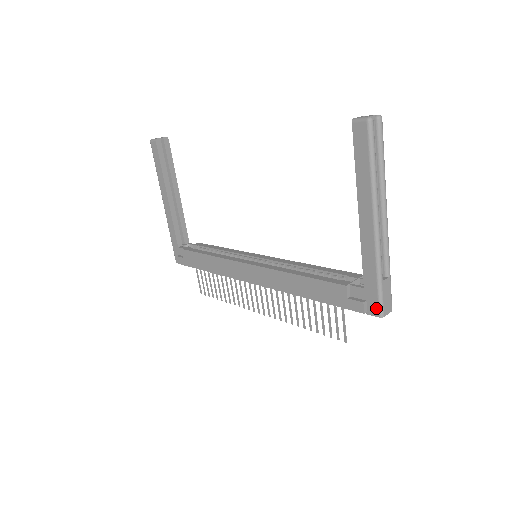
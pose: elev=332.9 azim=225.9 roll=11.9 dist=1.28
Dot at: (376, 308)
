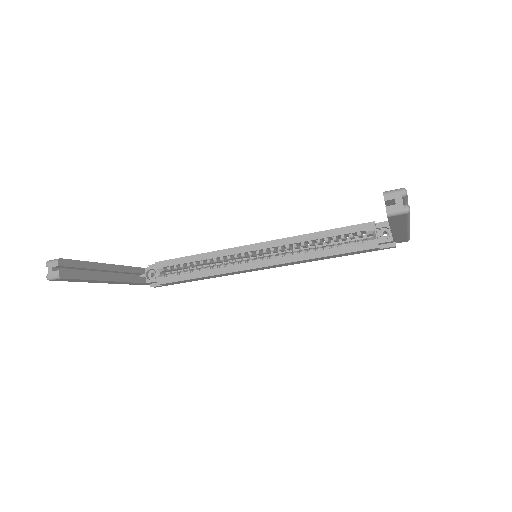
Dot at: (405, 241)
